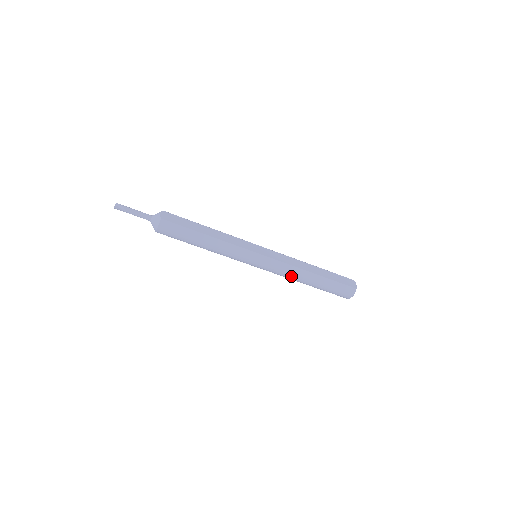
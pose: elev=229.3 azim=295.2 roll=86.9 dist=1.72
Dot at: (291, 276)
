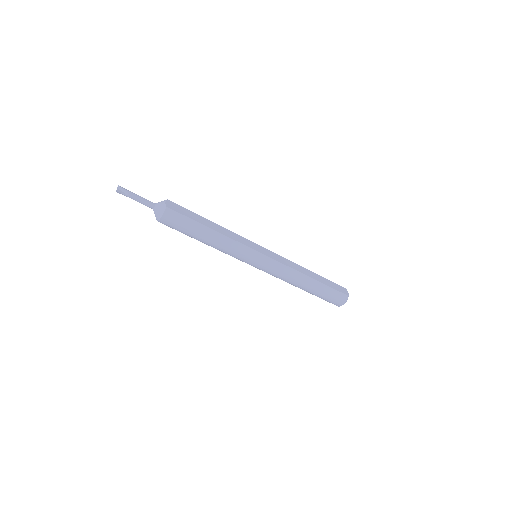
Dot at: (289, 279)
